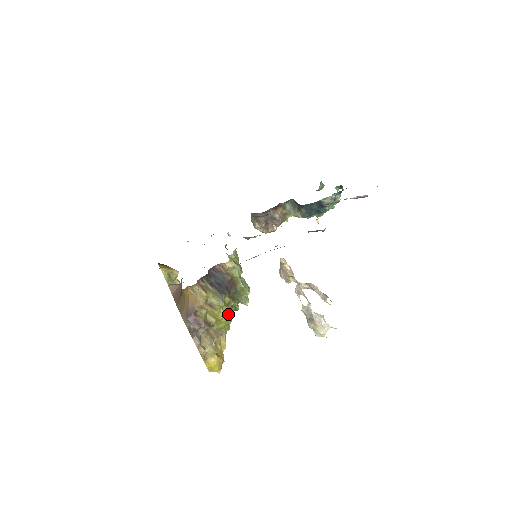
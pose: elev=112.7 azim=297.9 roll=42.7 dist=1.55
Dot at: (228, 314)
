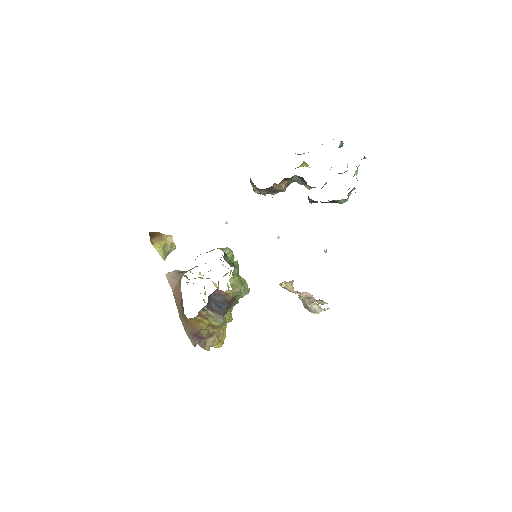
Dot at: (229, 319)
